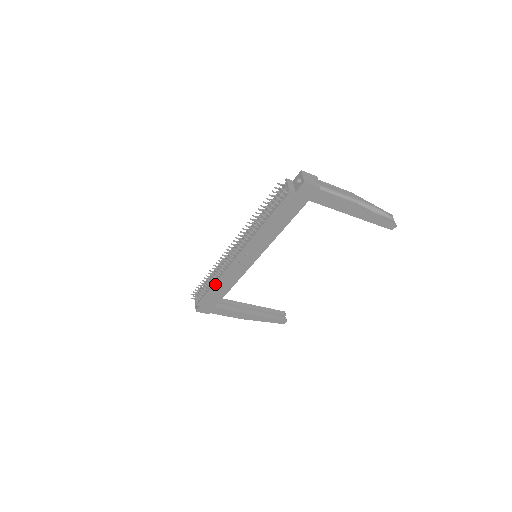
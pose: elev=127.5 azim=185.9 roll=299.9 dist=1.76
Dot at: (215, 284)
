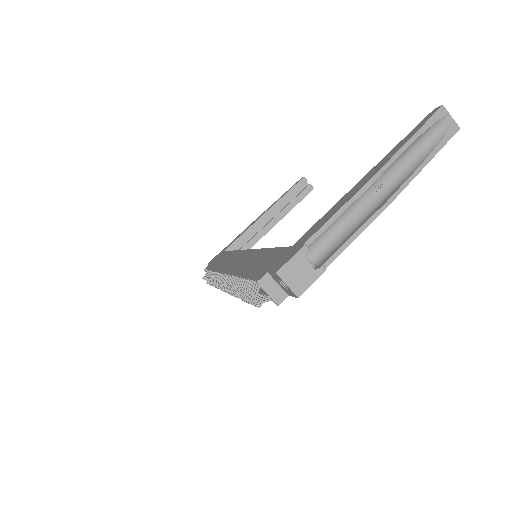
Dot at: occluded
